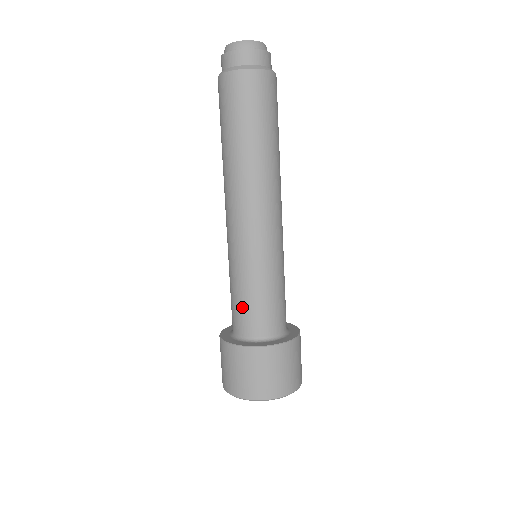
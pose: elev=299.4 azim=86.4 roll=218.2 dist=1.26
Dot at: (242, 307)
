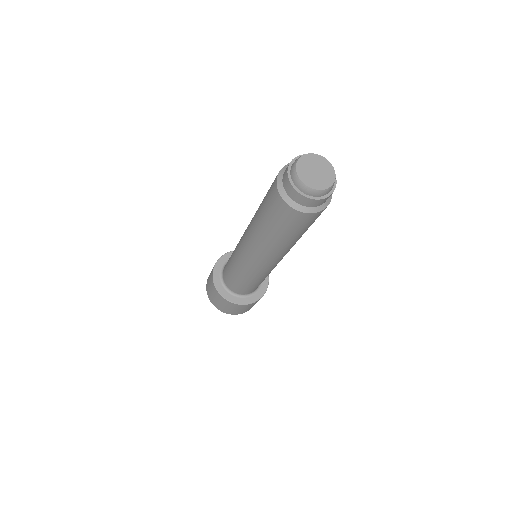
Dot at: (229, 274)
